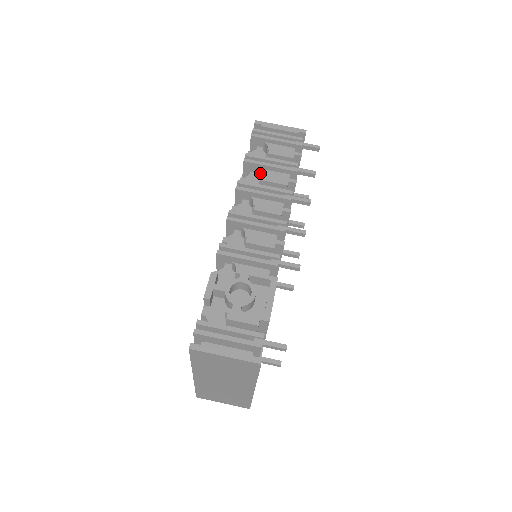
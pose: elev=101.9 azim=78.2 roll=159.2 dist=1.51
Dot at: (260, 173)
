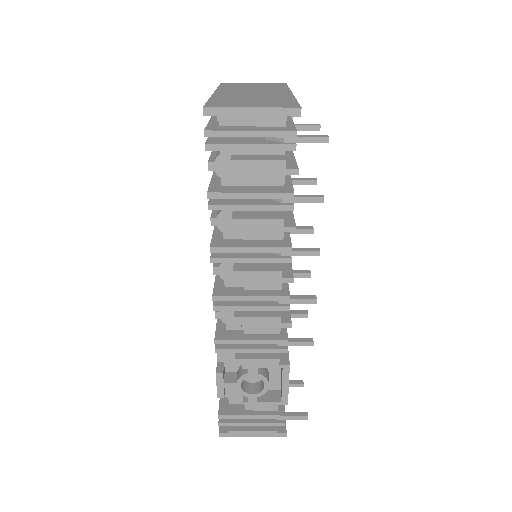
Dot at: (238, 223)
